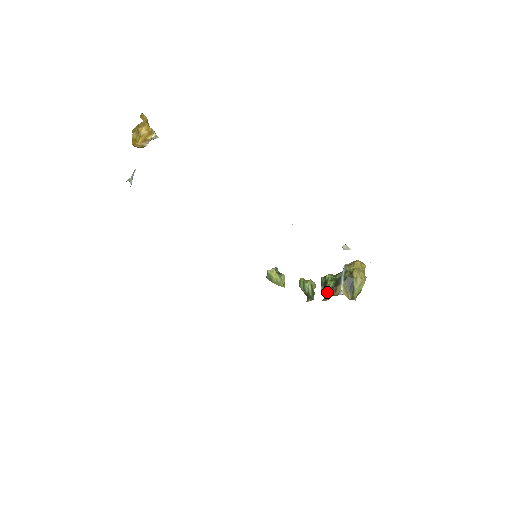
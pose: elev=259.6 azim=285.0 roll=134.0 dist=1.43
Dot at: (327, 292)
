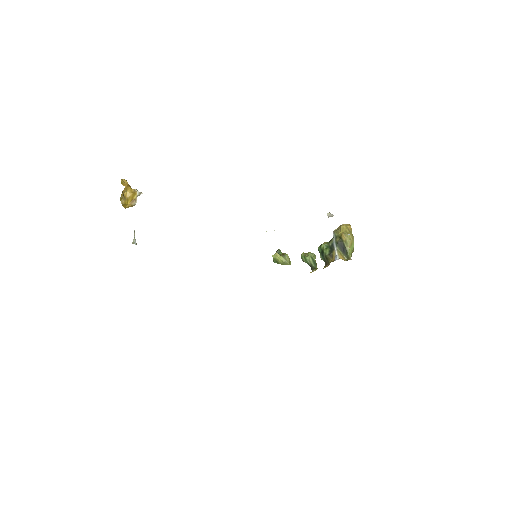
Dot at: (326, 260)
